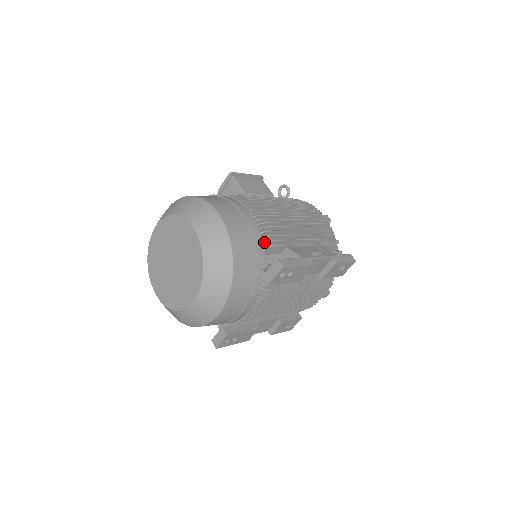
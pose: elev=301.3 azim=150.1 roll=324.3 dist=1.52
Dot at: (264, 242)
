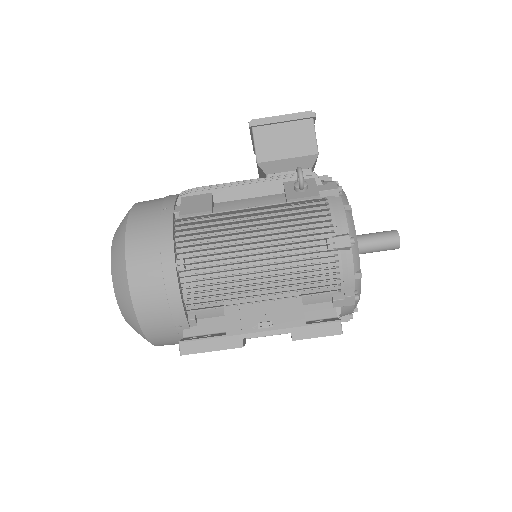
Dot at: (185, 305)
